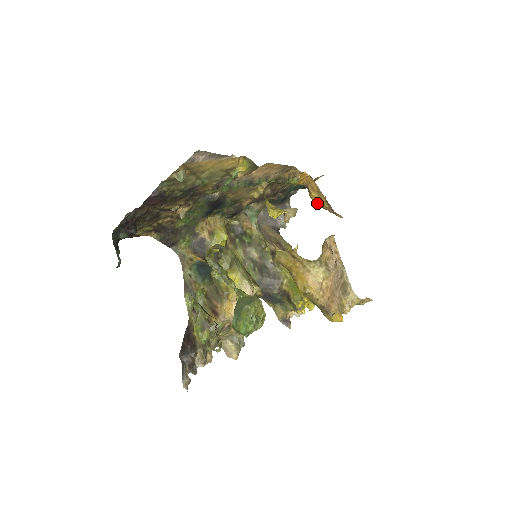
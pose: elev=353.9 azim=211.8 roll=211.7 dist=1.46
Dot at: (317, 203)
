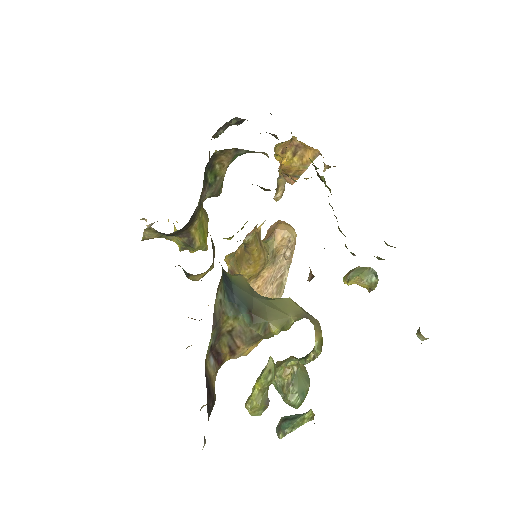
Dot at: (286, 164)
